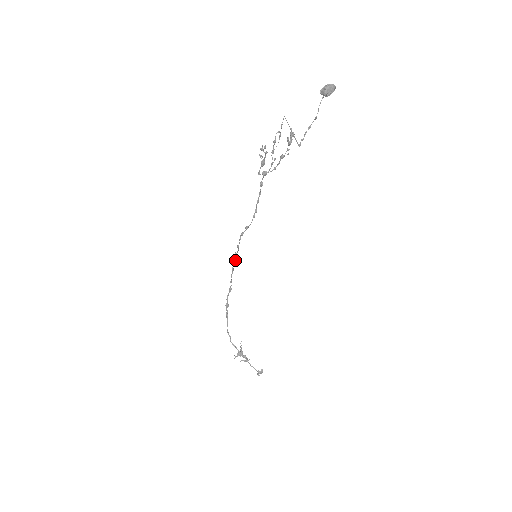
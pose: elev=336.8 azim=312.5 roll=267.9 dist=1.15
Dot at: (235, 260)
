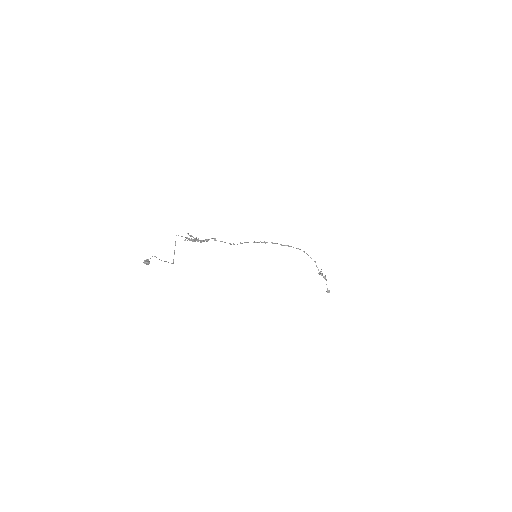
Dot at: (265, 243)
